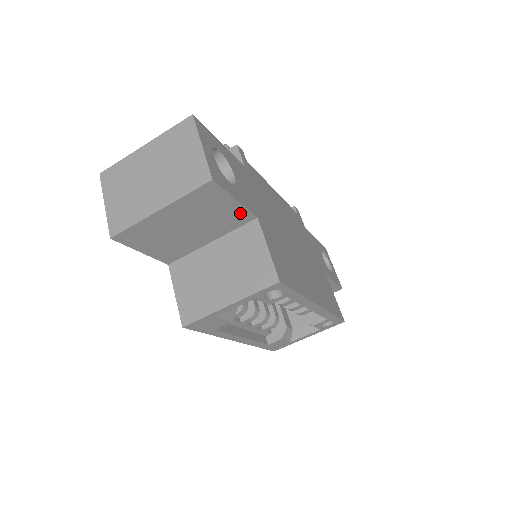
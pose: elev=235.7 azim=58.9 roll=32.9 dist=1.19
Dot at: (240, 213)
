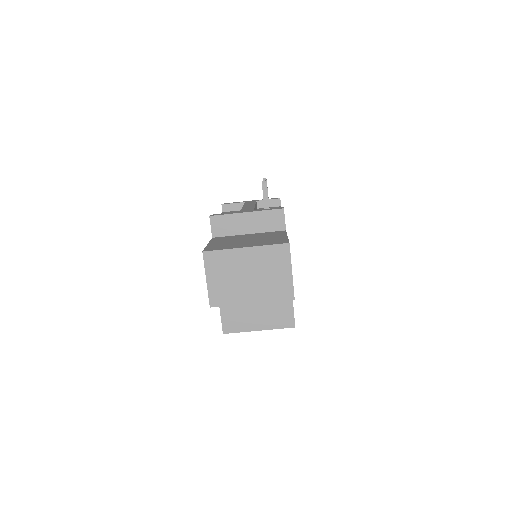
Dot at: occluded
